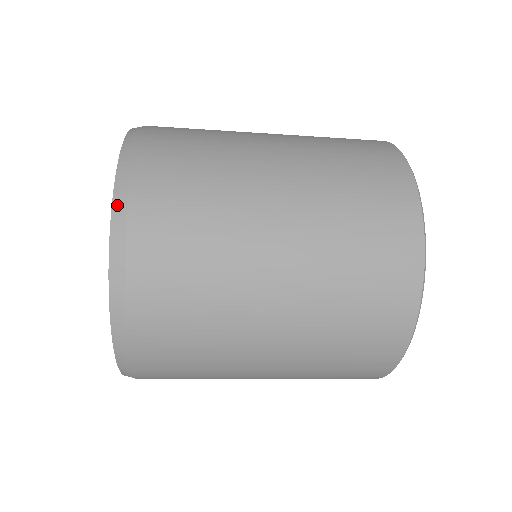
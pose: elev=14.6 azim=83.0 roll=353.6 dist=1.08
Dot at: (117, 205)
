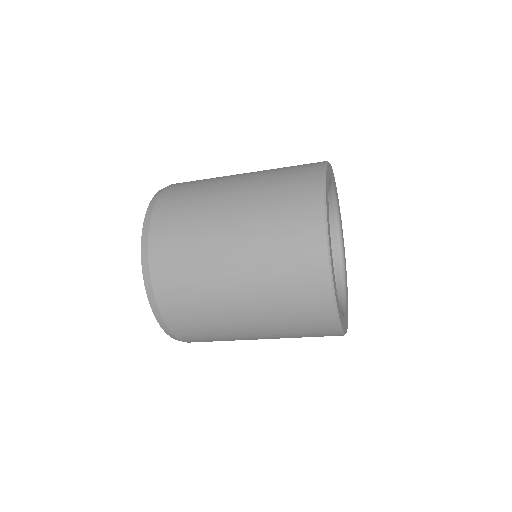
Dot at: (145, 224)
